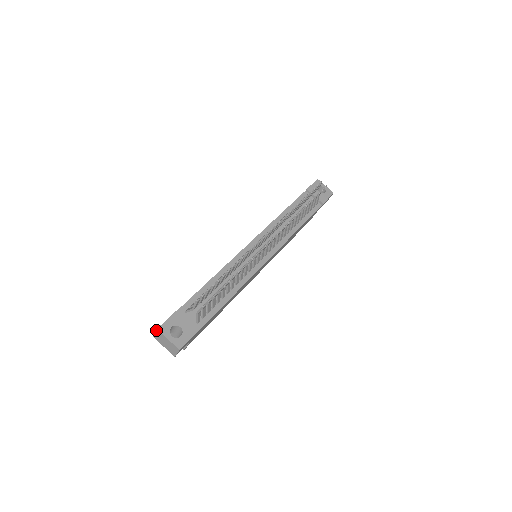
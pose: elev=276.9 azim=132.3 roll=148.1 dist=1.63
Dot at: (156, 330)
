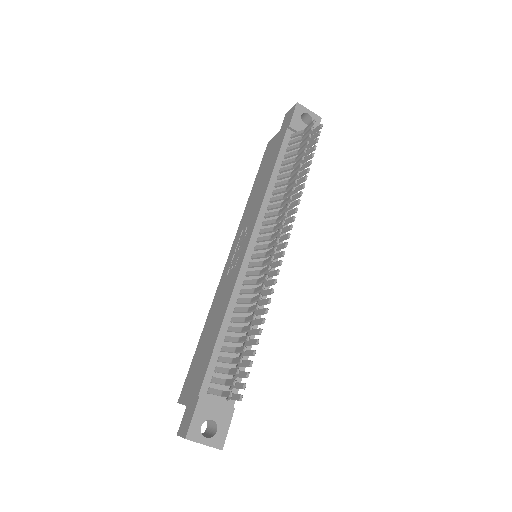
Dot at: occluded
